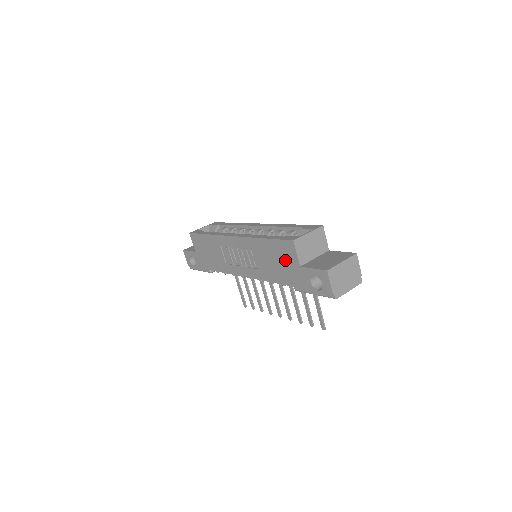
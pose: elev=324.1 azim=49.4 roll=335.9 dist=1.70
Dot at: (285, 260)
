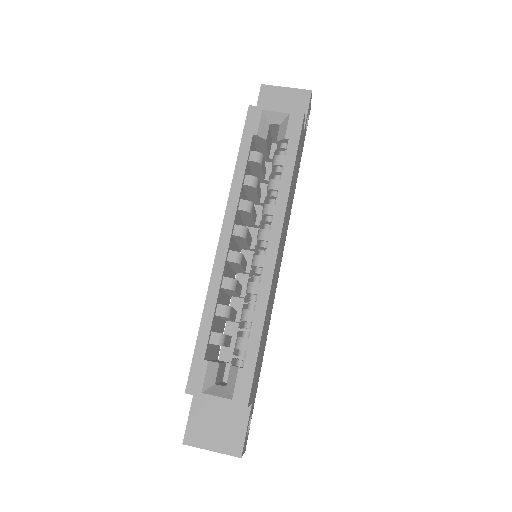
Dot at: occluded
